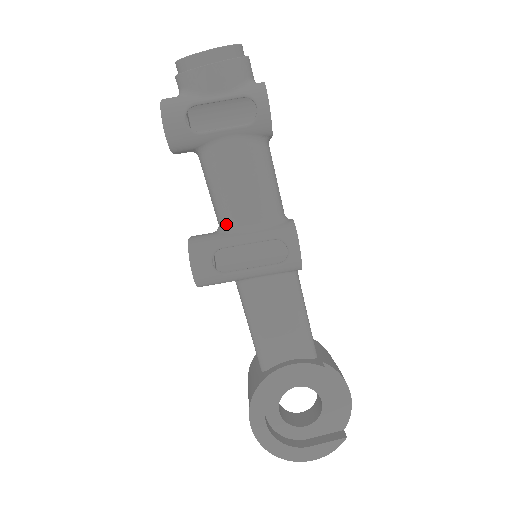
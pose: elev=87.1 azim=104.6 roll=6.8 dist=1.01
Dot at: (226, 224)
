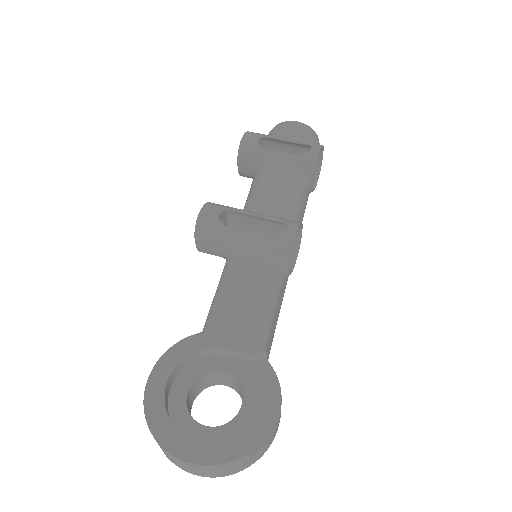
Dot at: (247, 209)
